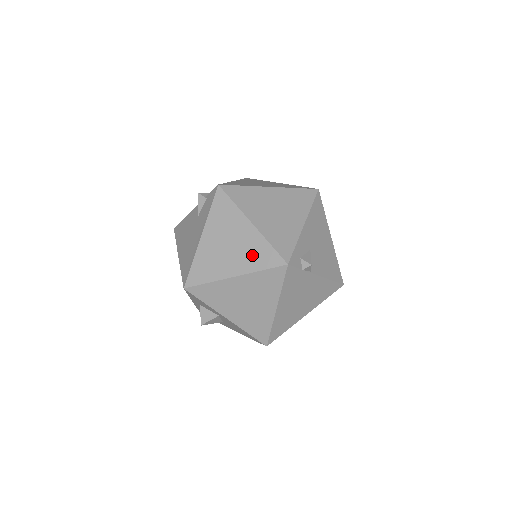
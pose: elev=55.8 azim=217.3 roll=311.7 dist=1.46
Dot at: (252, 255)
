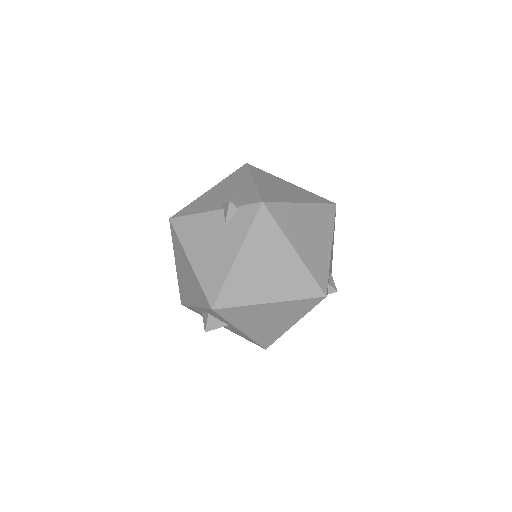
Dot at: (292, 283)
